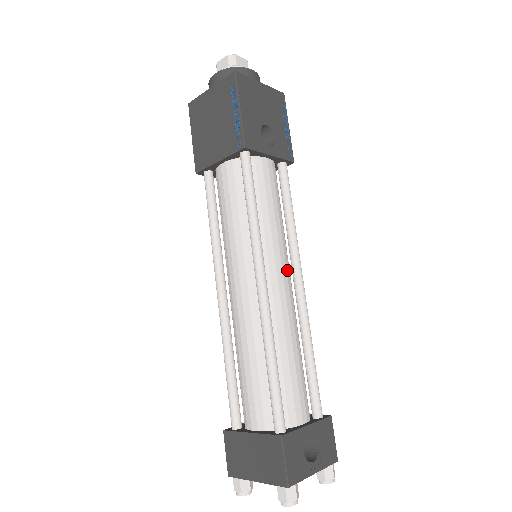
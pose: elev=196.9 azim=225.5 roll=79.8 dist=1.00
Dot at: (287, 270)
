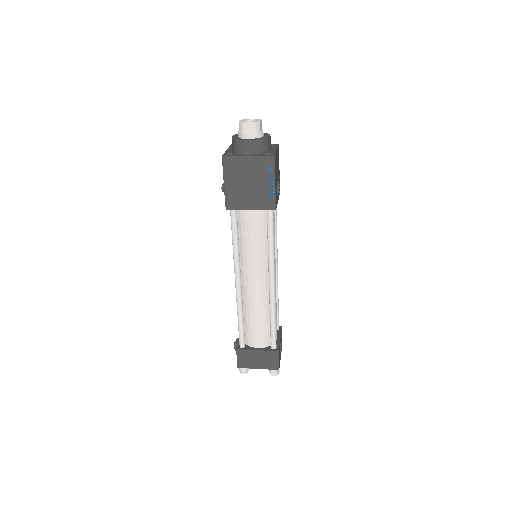
Dot at: occluded
